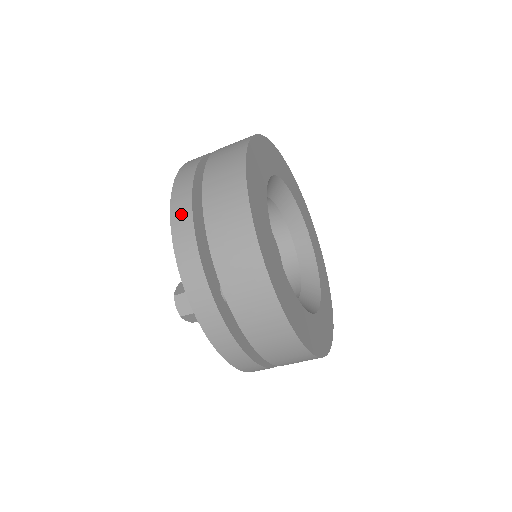
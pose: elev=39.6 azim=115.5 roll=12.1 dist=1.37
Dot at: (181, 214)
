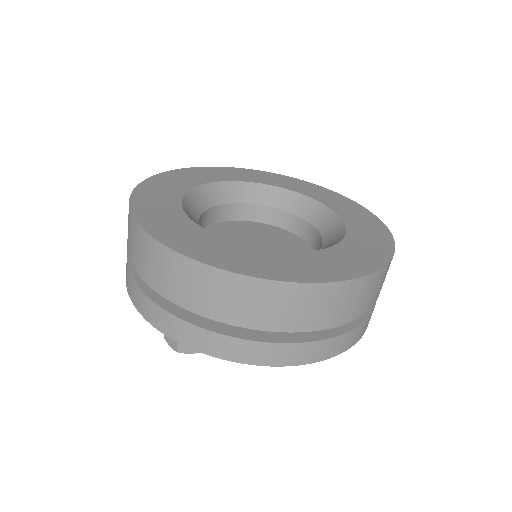
Dot at: (126, 269)
